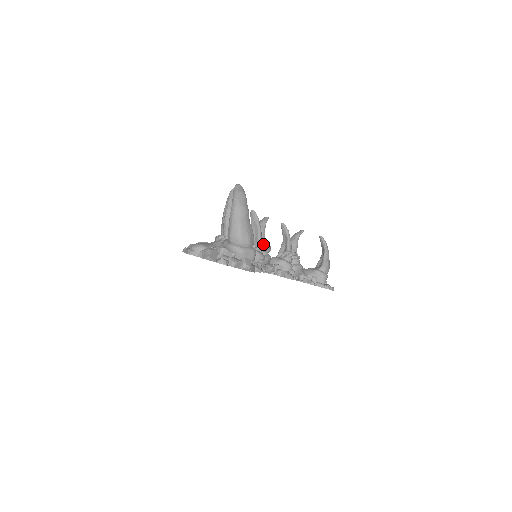
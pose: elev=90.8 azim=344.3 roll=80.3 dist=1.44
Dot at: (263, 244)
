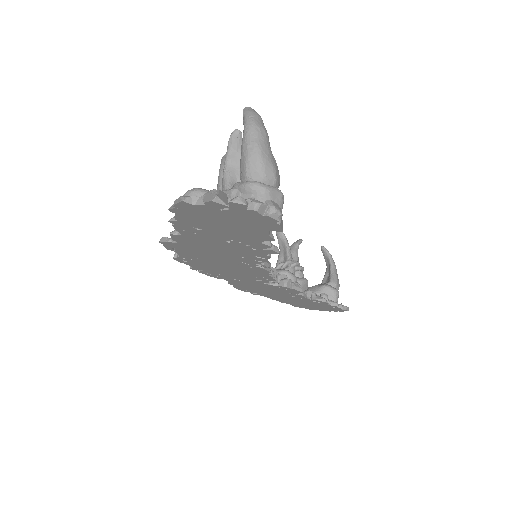
Dot at: occluded
